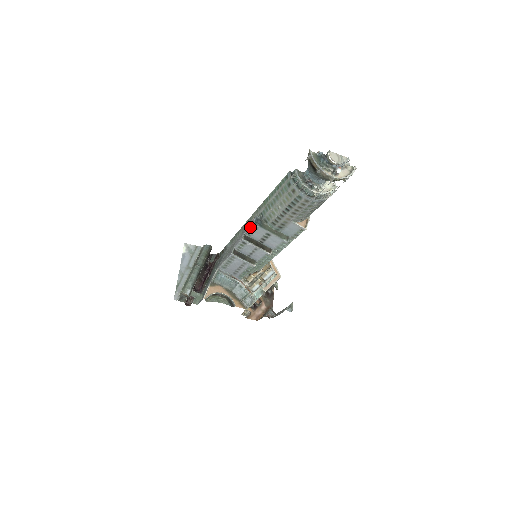
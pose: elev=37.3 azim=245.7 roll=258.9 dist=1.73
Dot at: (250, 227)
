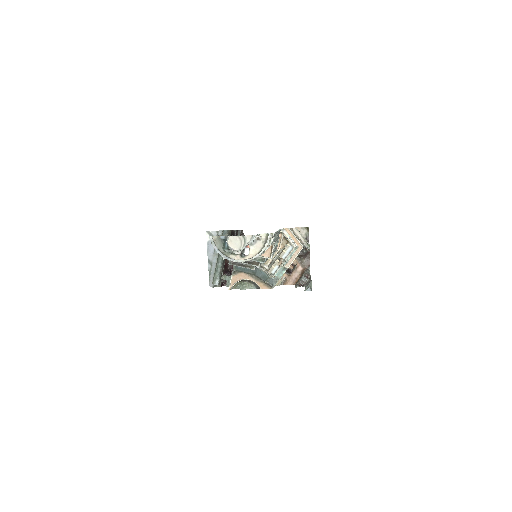
Dot at: occluded
